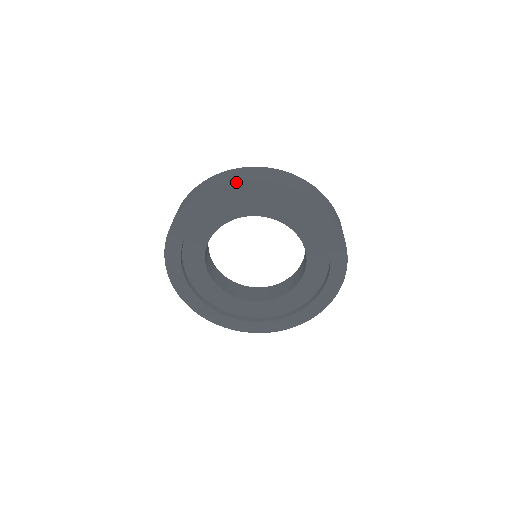
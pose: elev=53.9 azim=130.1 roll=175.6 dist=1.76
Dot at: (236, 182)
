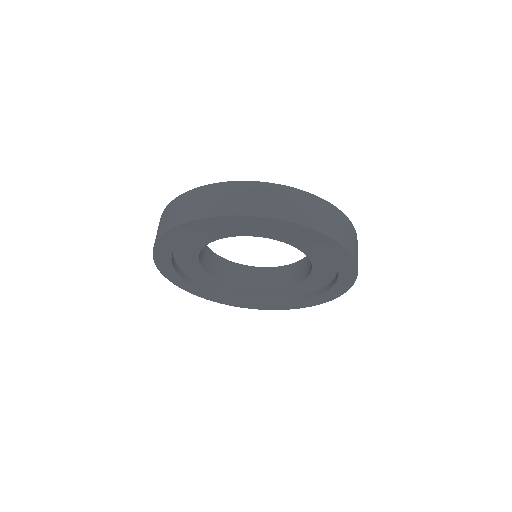
Dot at: (188, 223)
